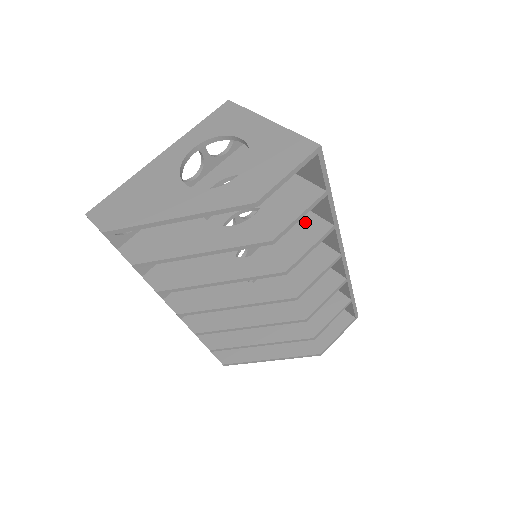
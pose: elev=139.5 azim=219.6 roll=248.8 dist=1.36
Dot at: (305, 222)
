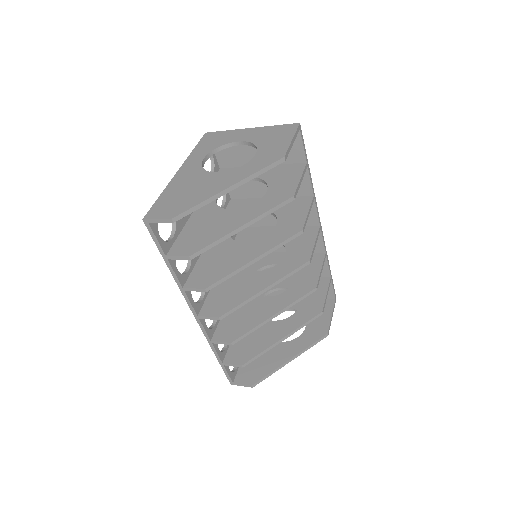
Dot at: (291, 203)
